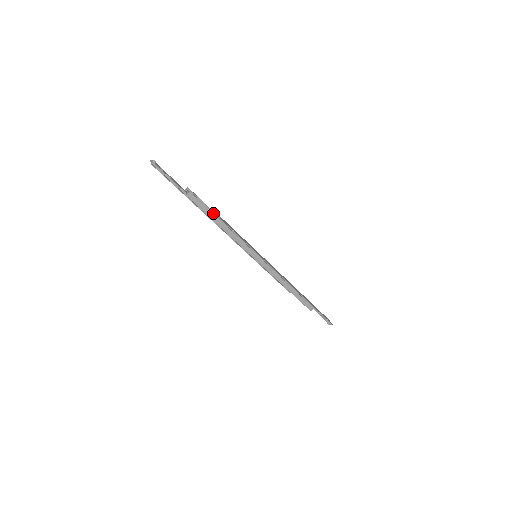
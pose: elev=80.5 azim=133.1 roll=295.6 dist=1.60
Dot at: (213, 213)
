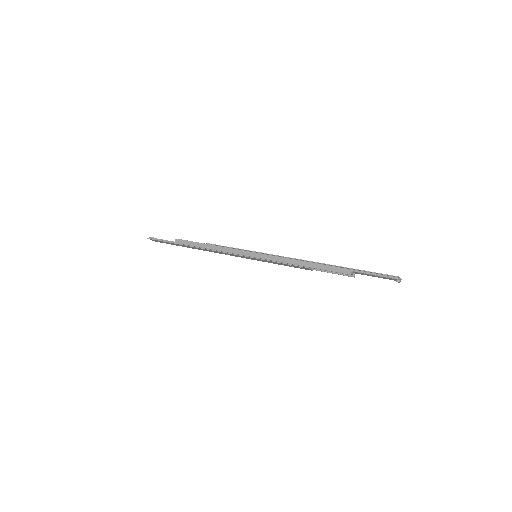
Dot at: (198, 243)
